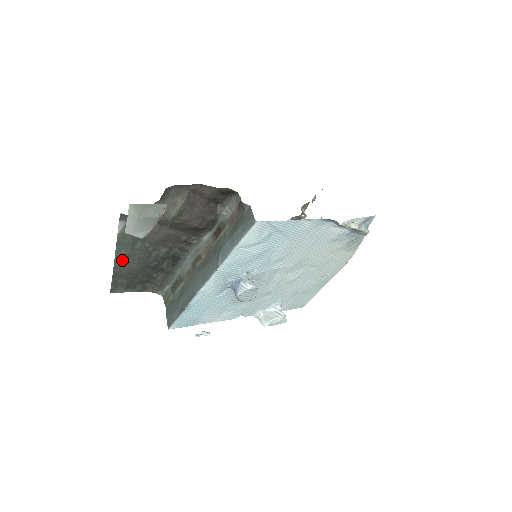
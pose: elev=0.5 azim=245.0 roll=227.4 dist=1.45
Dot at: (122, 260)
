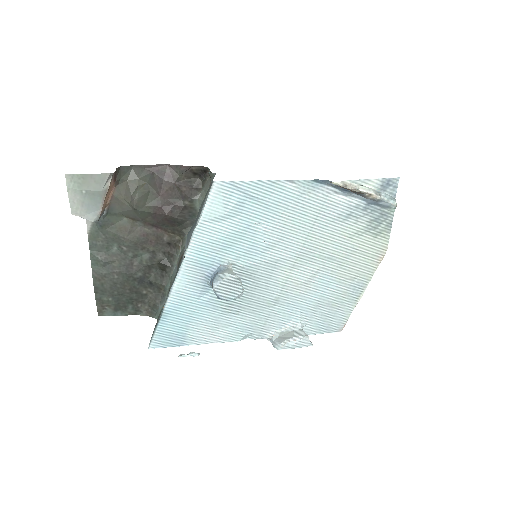
Dot at: (100, 269)
